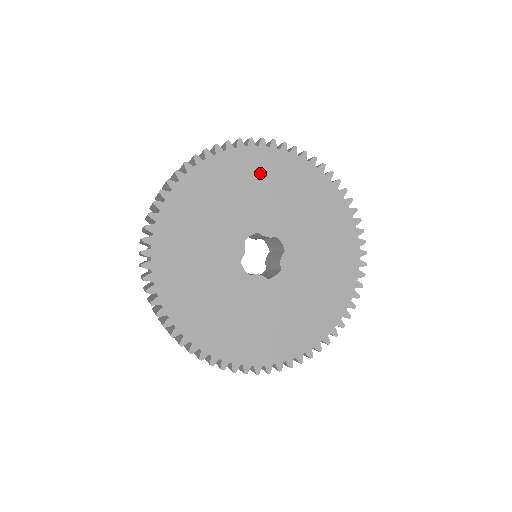
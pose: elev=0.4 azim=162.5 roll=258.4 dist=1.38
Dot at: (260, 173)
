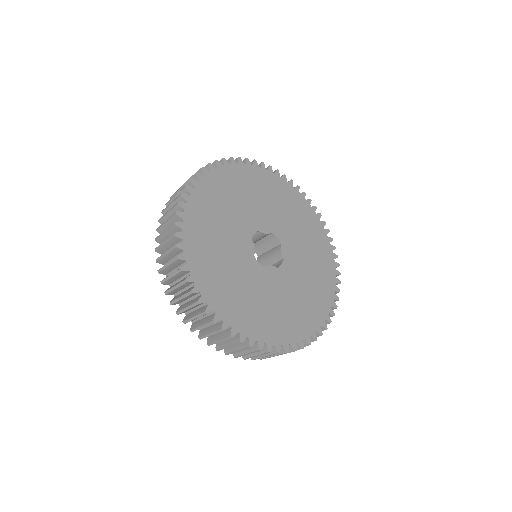
Dot at: (246, 184)
